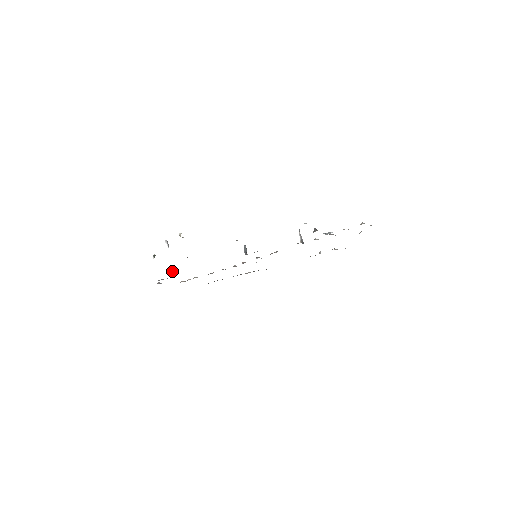
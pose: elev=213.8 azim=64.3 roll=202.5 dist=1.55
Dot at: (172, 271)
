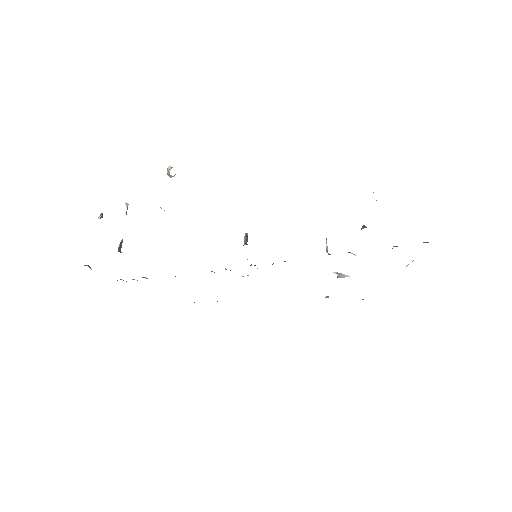
Dot at: (119, 246)
